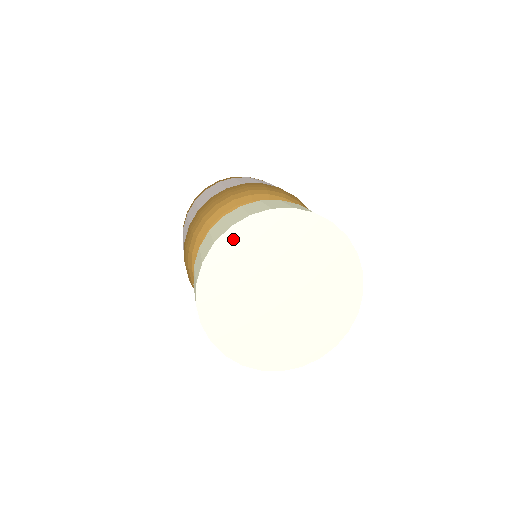
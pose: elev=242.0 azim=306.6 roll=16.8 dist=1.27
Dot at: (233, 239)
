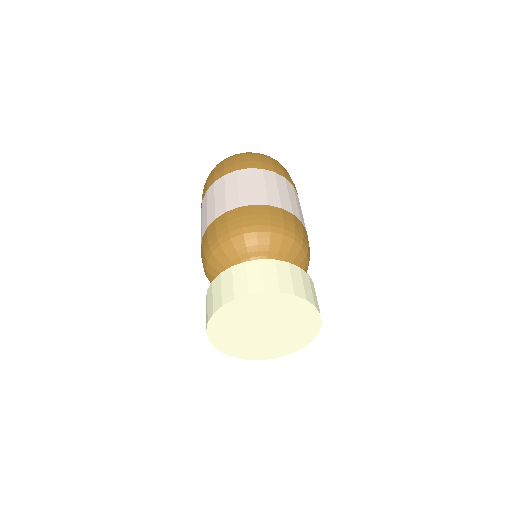
Dot at: (218, 318)
